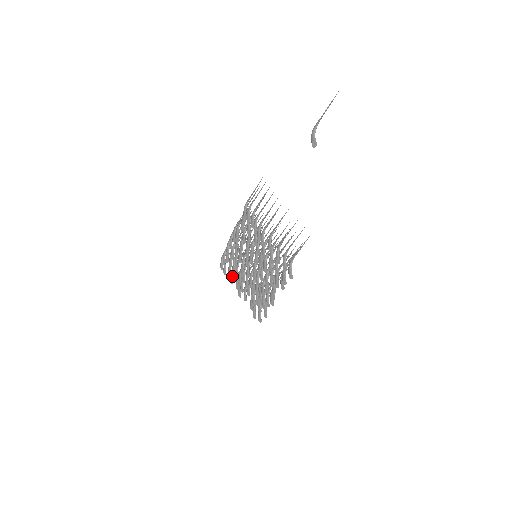
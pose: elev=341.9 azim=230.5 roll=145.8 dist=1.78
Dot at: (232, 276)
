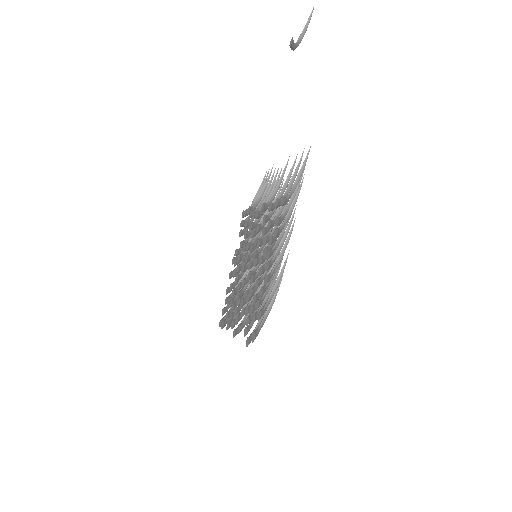
Dot at: occluded
